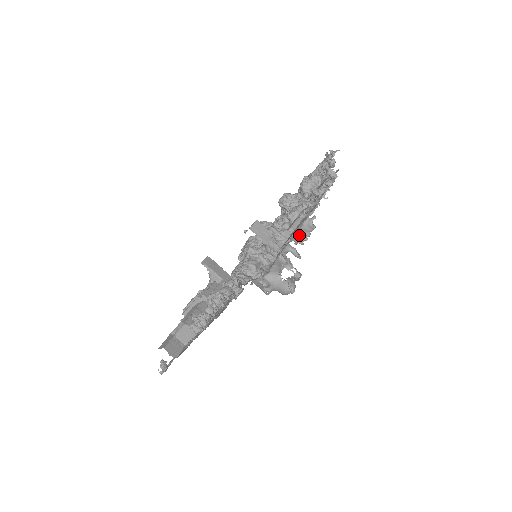
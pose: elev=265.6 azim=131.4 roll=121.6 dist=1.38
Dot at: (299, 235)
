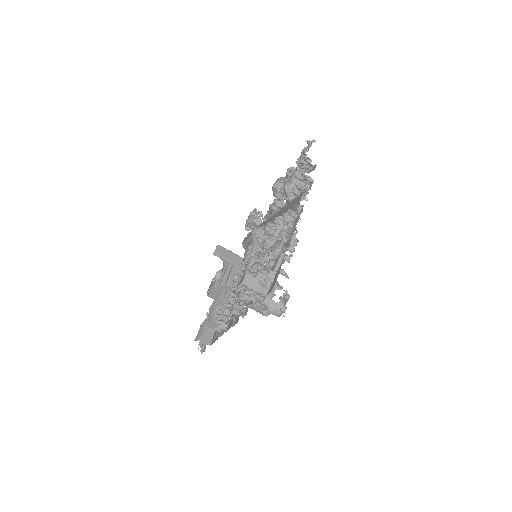
Dot at: (285, 254)
